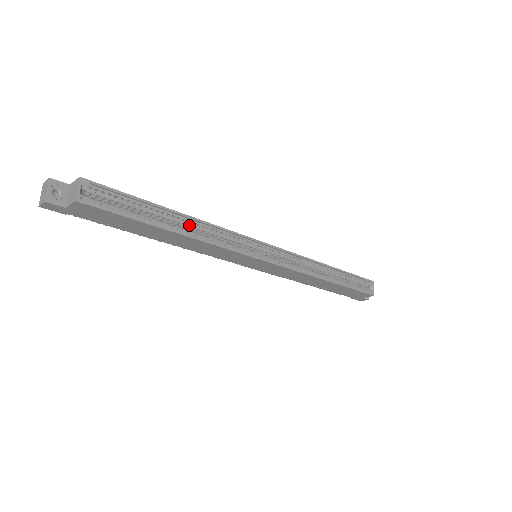
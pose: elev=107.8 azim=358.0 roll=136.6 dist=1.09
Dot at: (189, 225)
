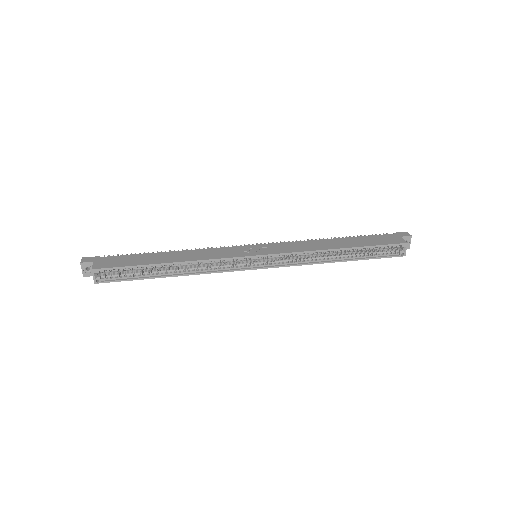
Dot at: (180, 266)
